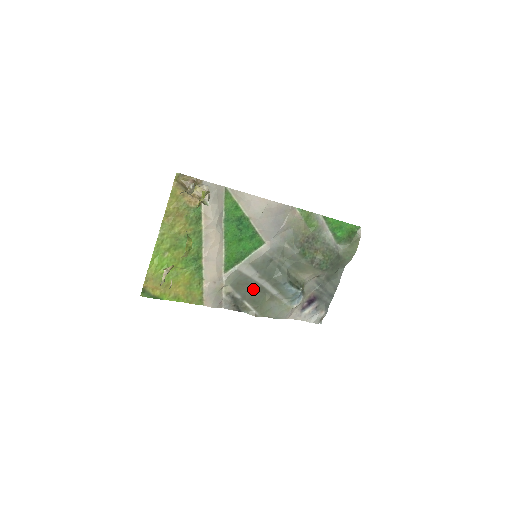
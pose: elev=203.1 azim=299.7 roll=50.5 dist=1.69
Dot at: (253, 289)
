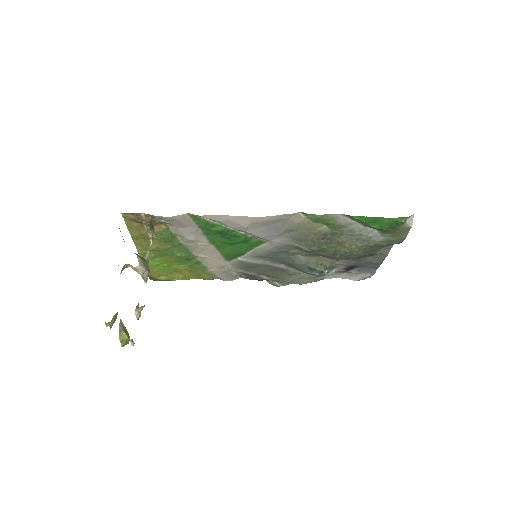
Dot at: (268, 269)
